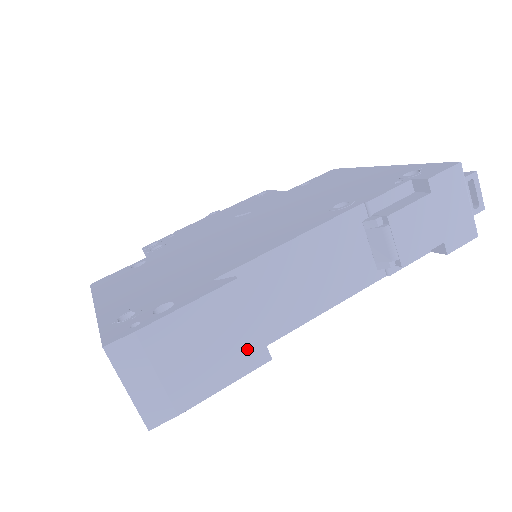
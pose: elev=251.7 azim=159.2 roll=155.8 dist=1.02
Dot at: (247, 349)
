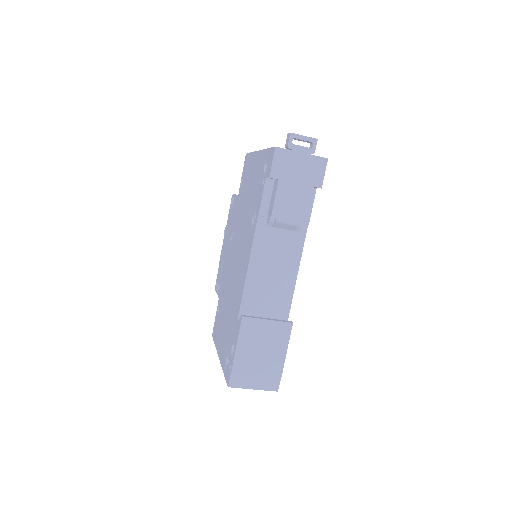
Dot at: (278, 331)
